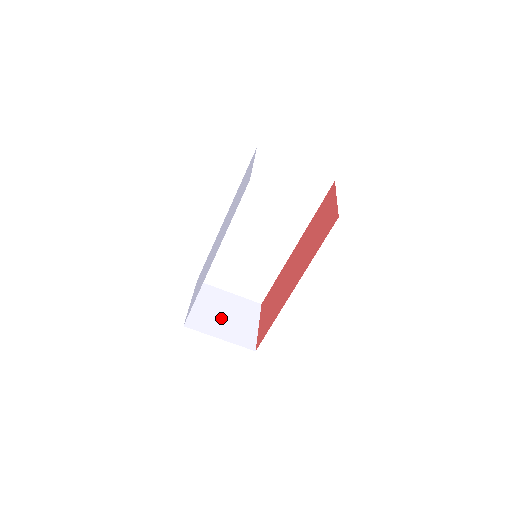
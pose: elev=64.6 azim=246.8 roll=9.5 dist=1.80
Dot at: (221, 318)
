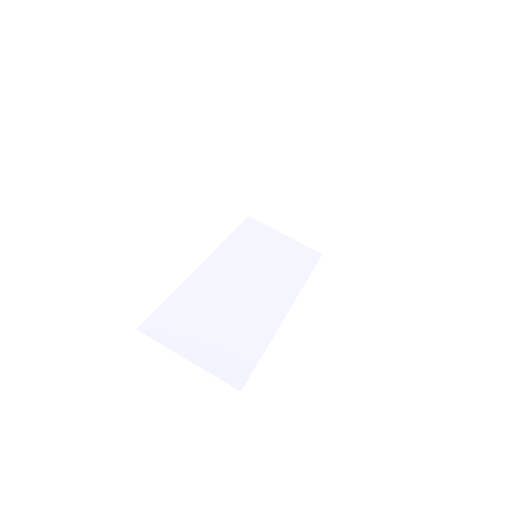
Dot at: occluded
